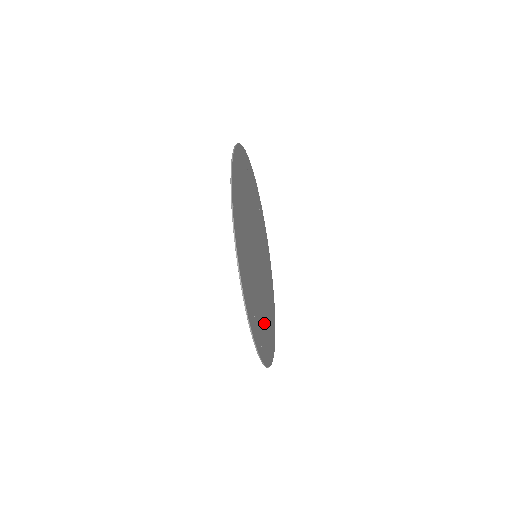
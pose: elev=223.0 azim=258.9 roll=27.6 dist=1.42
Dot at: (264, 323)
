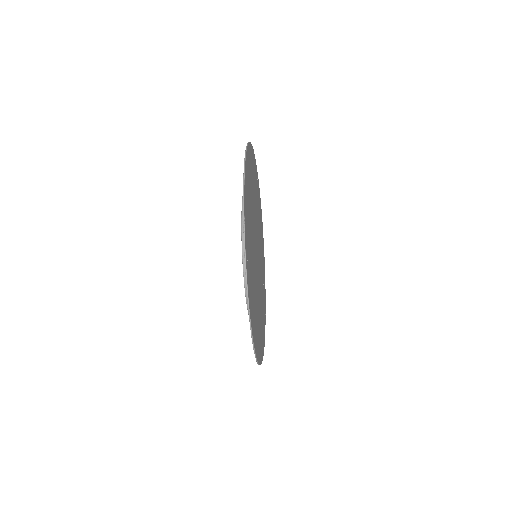
Dot at: (262, 309)
